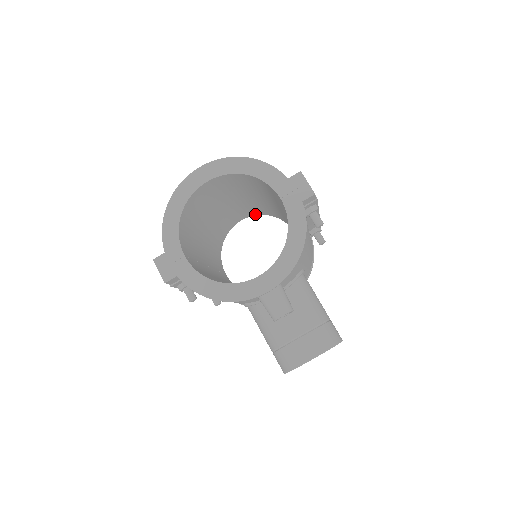
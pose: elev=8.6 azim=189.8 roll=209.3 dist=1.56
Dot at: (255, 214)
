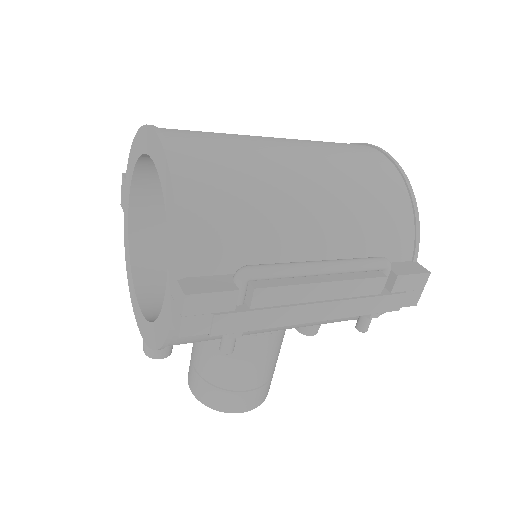
Dot at: occluded
